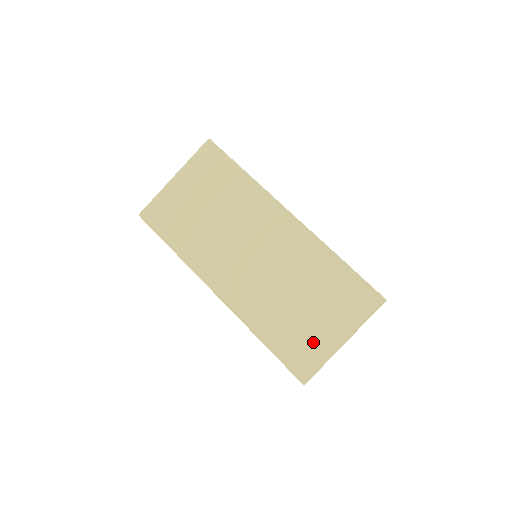
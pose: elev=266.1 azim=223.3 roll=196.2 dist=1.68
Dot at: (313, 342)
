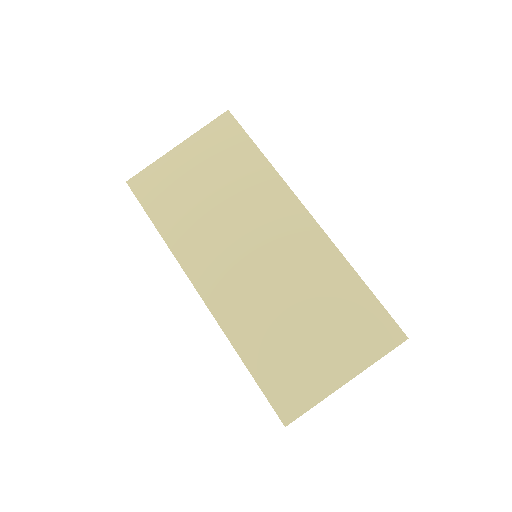
Dot at: (307, 374)
